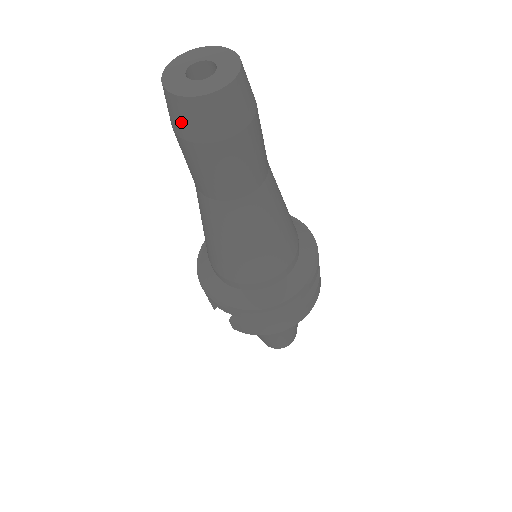
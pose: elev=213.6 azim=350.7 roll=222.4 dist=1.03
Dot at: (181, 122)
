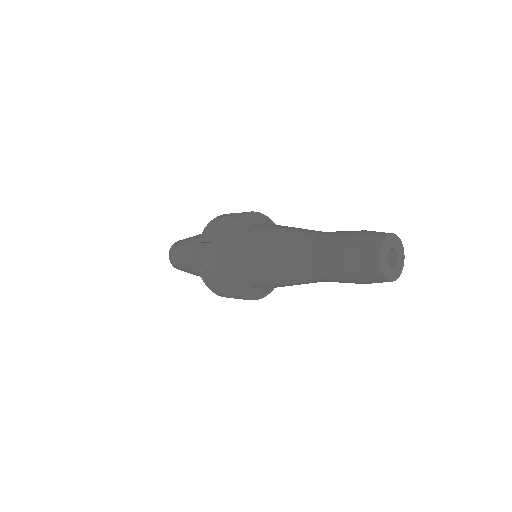
Dot at: (362, 262)
